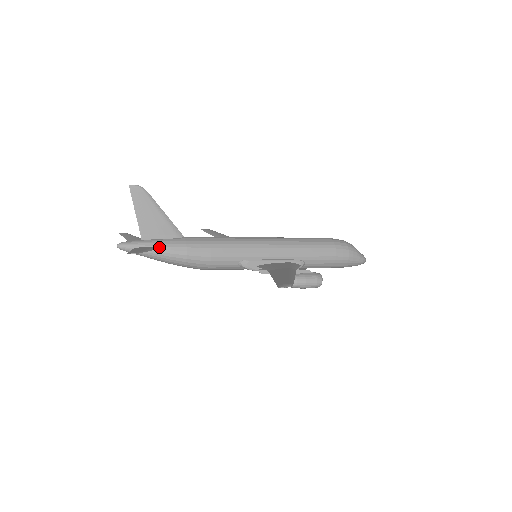
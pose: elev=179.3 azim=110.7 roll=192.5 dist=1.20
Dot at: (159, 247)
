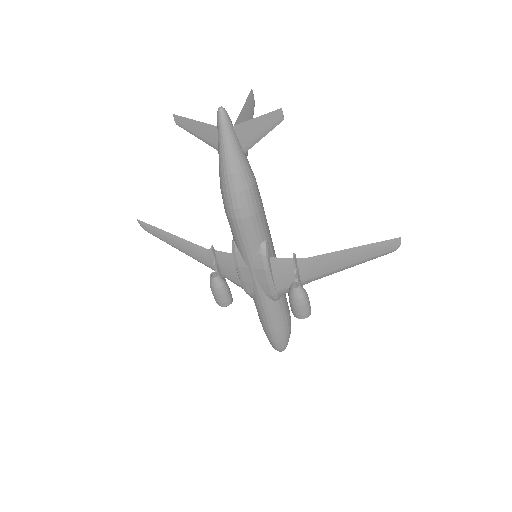
Dot at: (244, 151)
